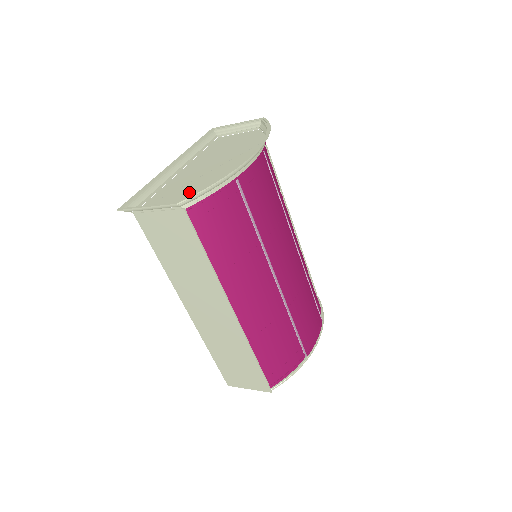
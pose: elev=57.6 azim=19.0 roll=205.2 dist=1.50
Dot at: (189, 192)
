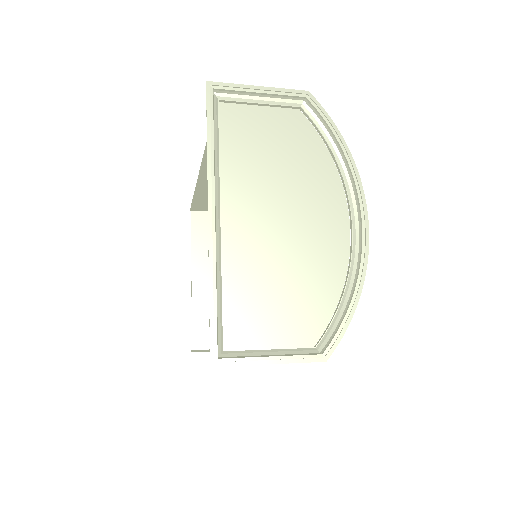
Dot at: (294, 302)
